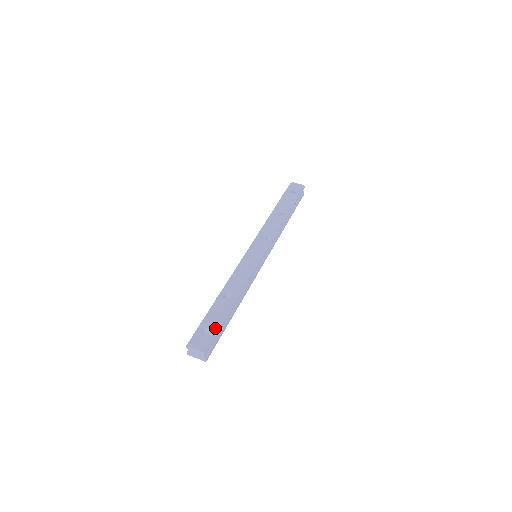
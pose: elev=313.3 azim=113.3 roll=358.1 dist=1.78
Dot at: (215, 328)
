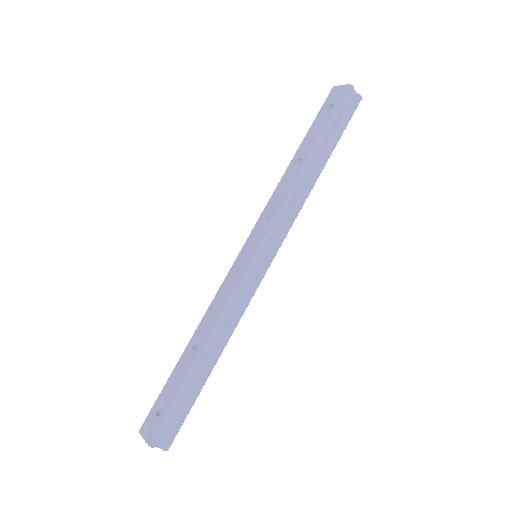
Dot at: (169, 403)
